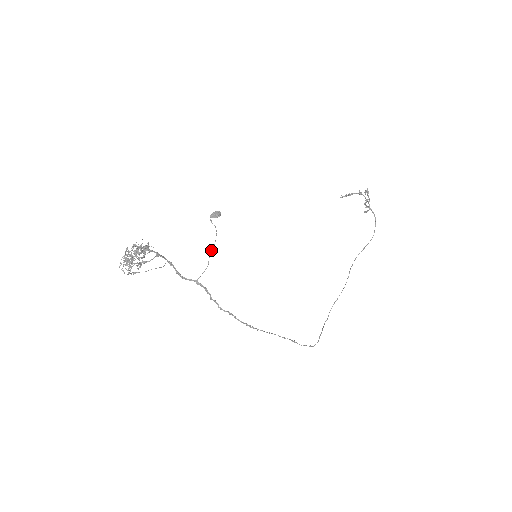
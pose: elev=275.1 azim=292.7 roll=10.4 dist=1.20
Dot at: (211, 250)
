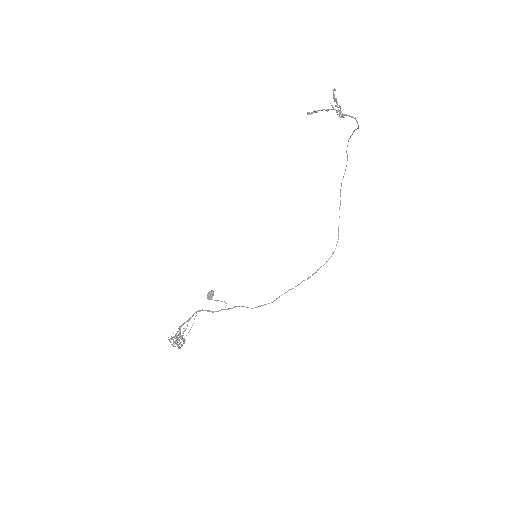
Dot at: occluded
